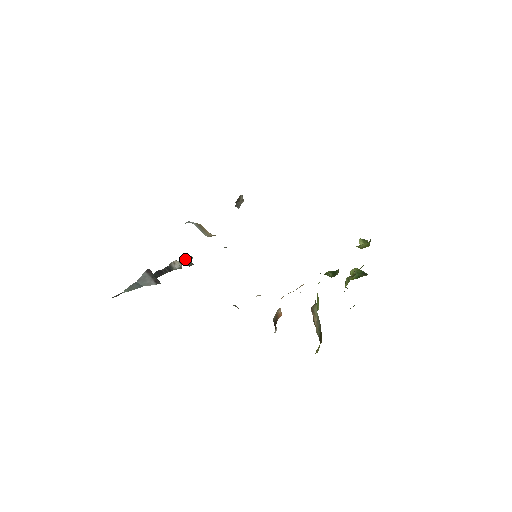
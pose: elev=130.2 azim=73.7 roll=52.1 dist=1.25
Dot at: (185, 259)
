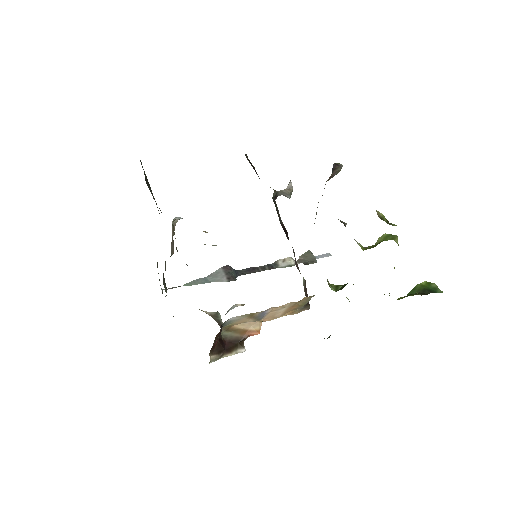
Dot at: (307, 256)
